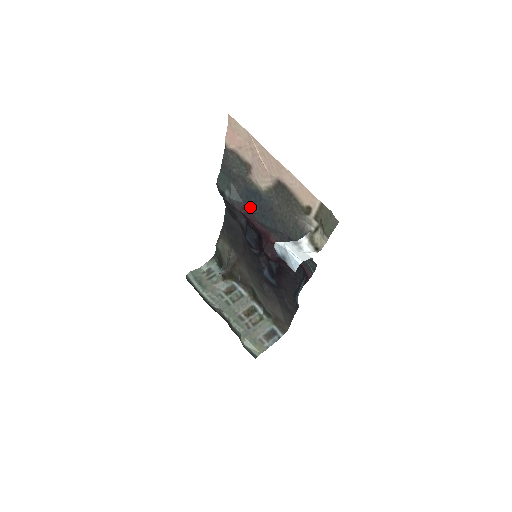
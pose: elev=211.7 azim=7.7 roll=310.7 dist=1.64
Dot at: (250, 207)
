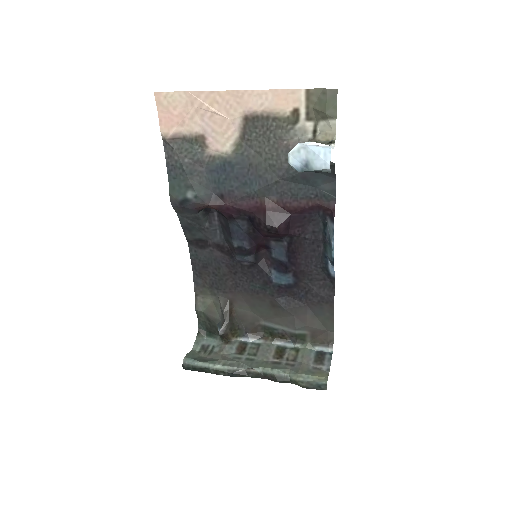
Dot at: (224, 189)
